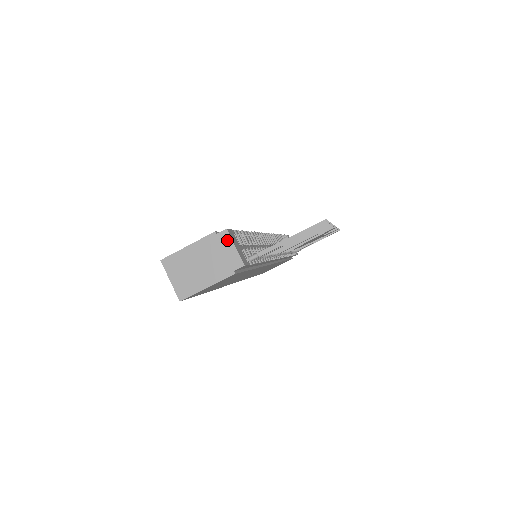
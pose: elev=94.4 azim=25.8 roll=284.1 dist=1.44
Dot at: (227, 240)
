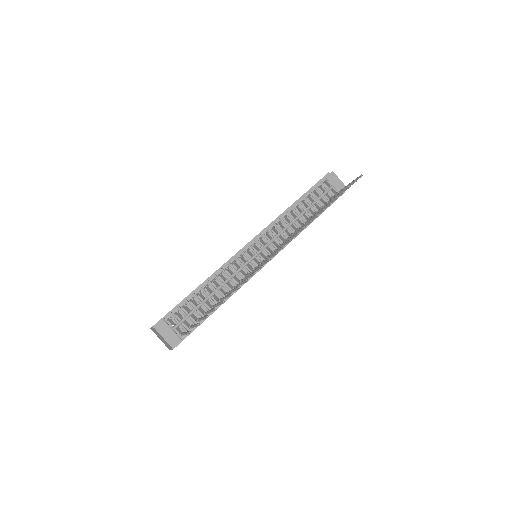
Dot at: (158, 333)
